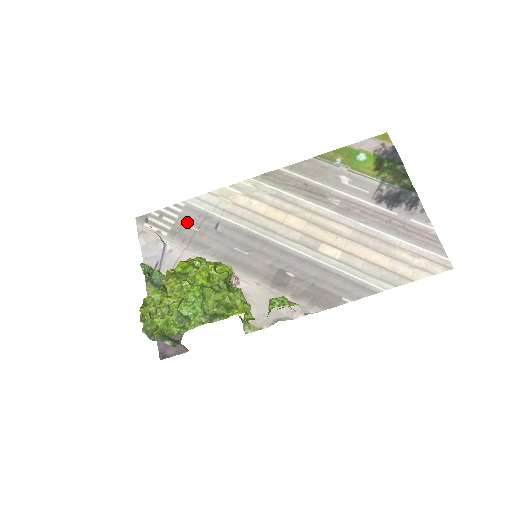
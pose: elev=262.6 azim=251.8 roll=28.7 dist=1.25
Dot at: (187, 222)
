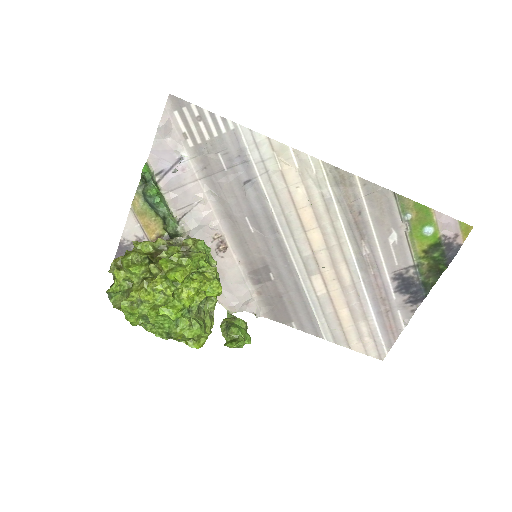
Dot at: (222, 151)
